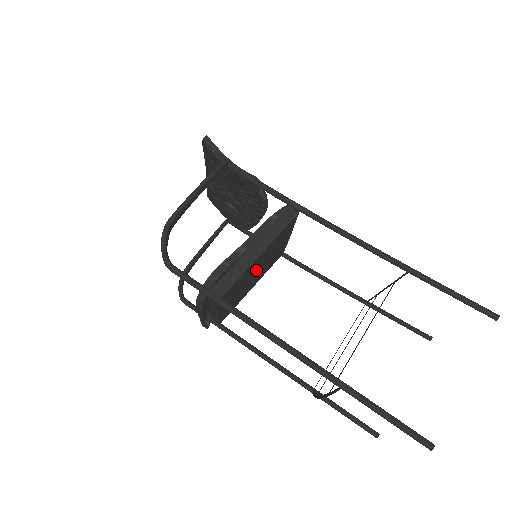
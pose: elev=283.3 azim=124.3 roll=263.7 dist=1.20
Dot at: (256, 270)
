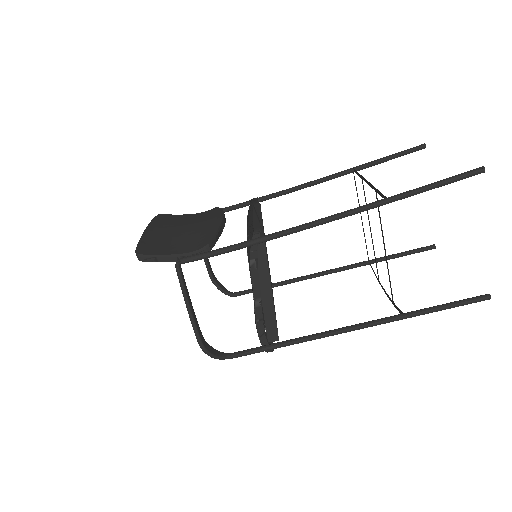
Dot at: occluded
